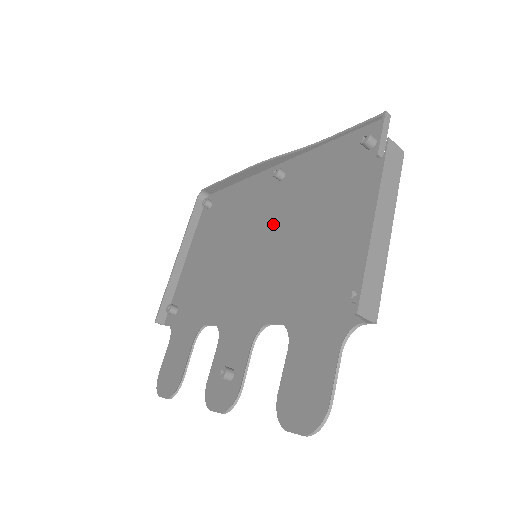
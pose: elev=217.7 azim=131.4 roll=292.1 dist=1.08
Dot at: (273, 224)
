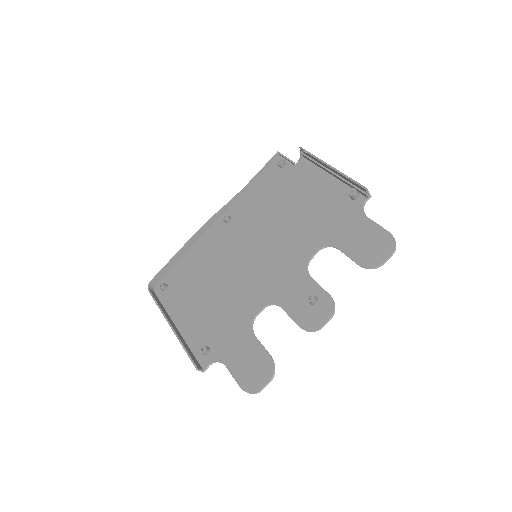
Dot at: (251, 236)
